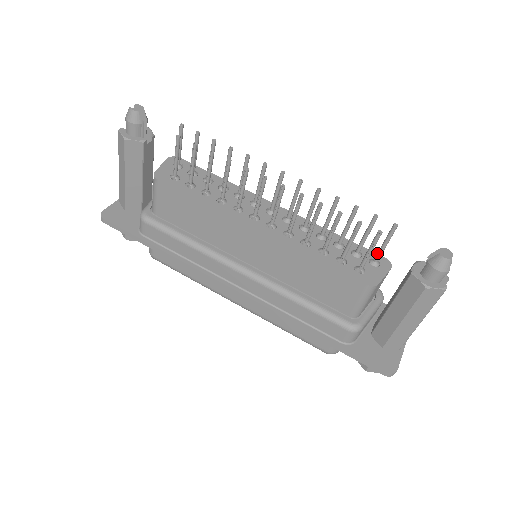
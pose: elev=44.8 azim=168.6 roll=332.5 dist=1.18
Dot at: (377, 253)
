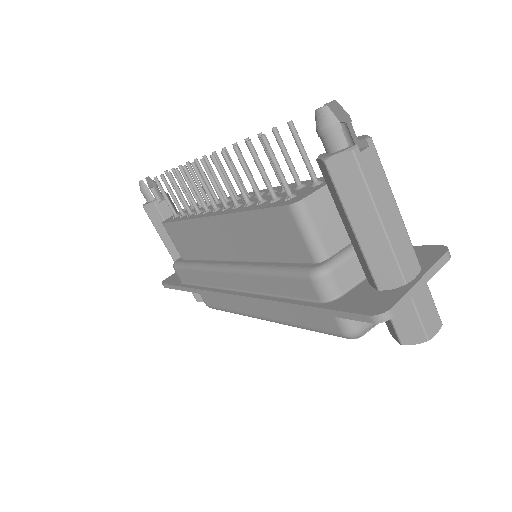
Dot at: occluded
